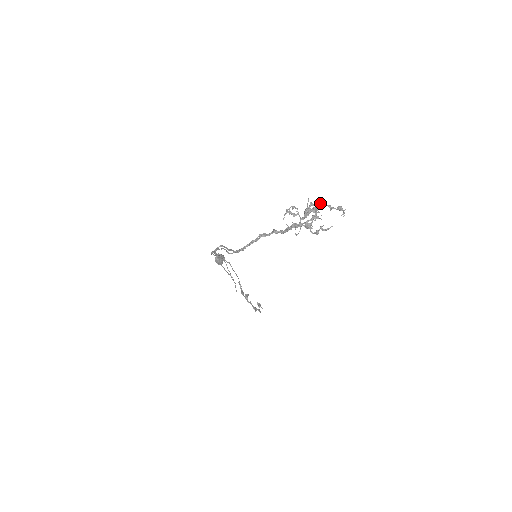
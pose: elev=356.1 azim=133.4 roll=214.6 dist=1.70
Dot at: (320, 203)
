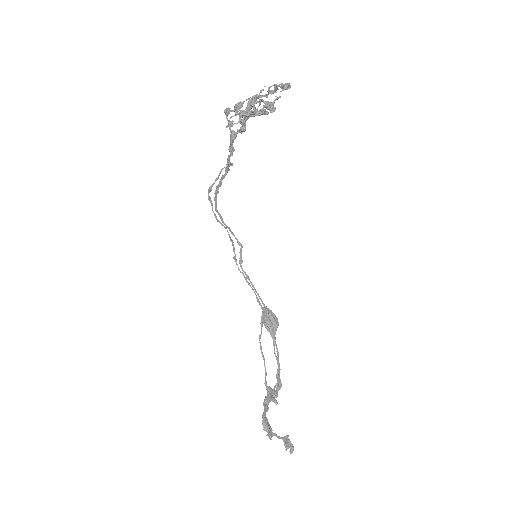
Dot at: (278, 97)
